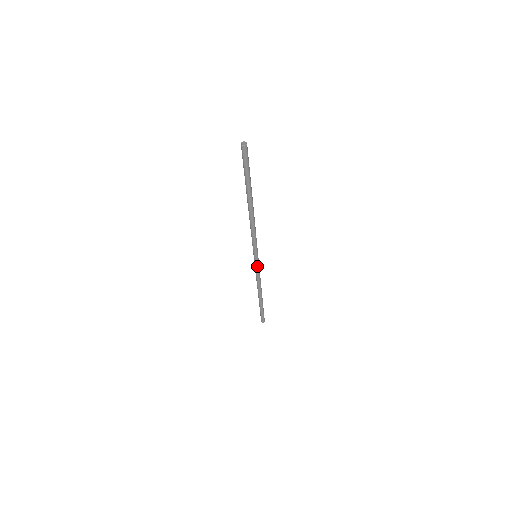
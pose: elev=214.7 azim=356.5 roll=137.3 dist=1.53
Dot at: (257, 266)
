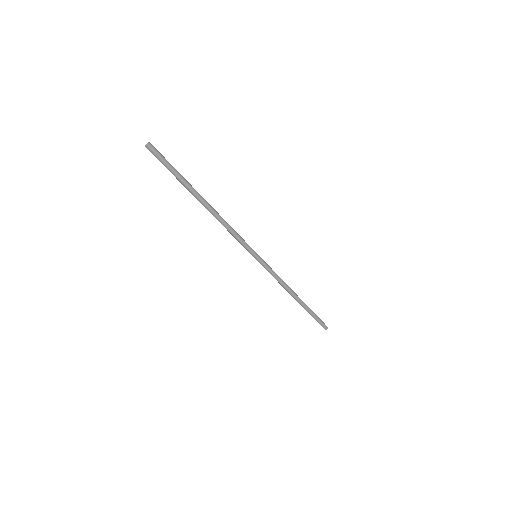
Dot at: (265, 266)
